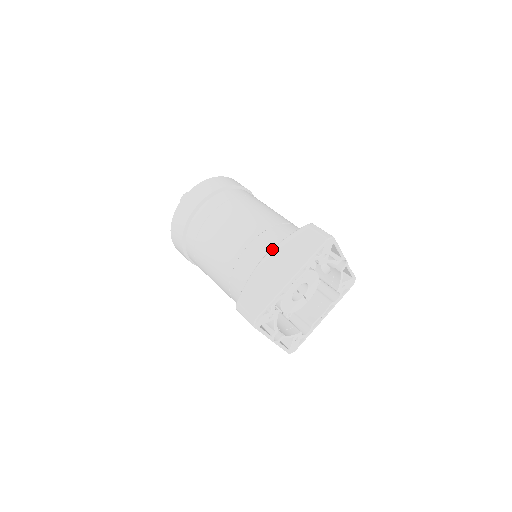
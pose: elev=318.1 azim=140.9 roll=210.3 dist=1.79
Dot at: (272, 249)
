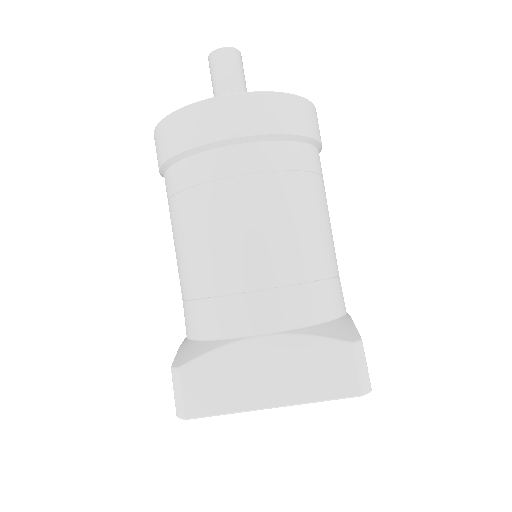
Dot at: (280, 335)
